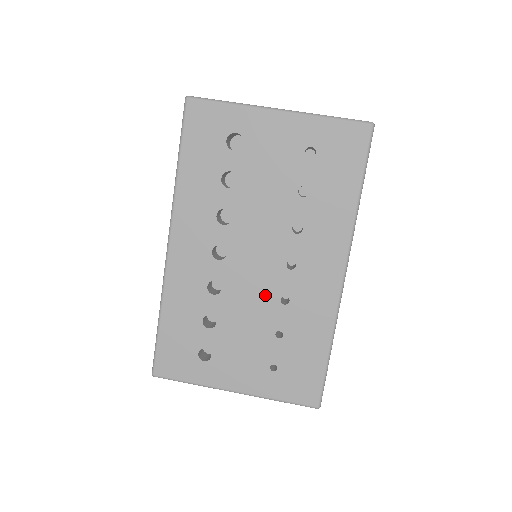
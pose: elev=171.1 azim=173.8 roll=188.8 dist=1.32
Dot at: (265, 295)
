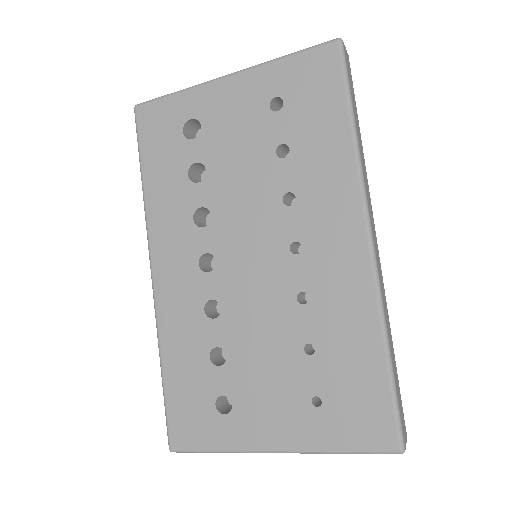
Dot at: (275, 299)
